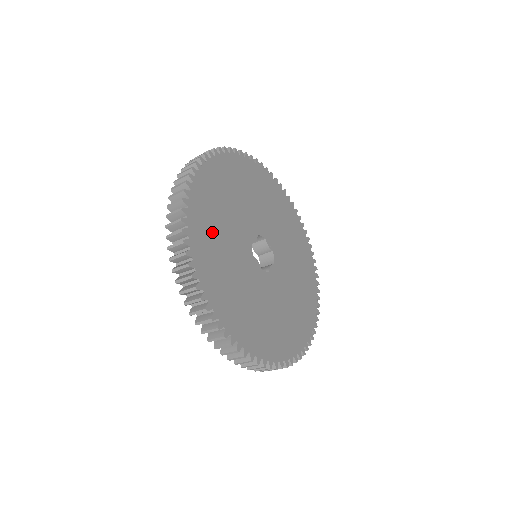
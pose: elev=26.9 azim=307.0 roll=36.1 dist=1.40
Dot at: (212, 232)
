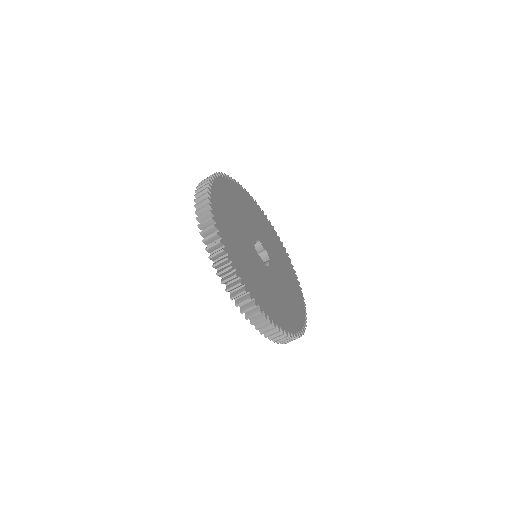
Dot at: (233, 240)
